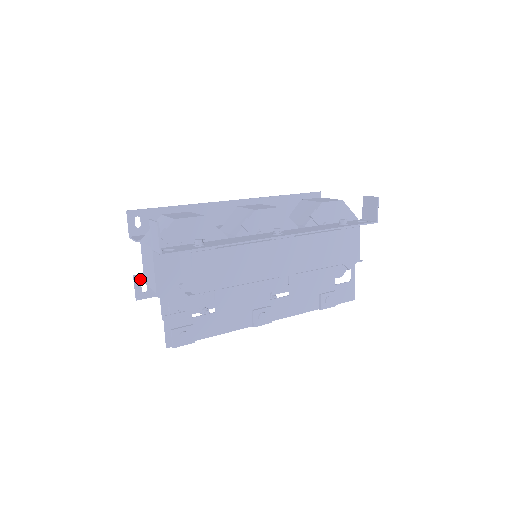
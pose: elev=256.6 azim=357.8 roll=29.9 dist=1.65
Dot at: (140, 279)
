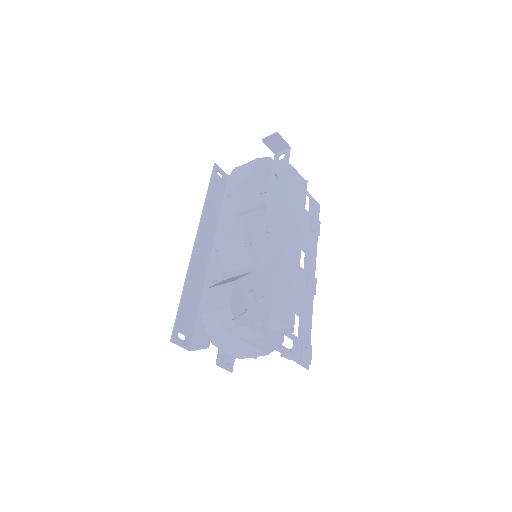
Dot at: (230, 361)
